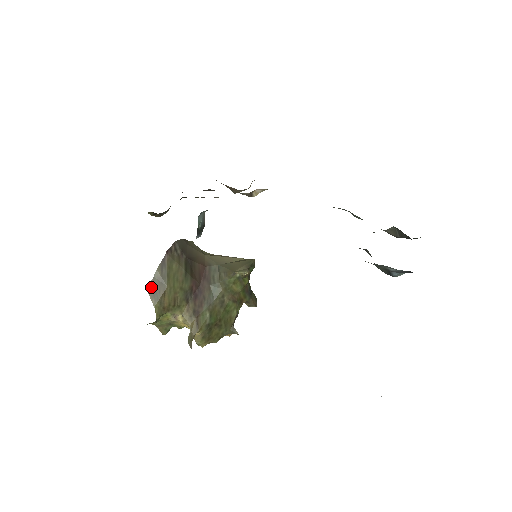
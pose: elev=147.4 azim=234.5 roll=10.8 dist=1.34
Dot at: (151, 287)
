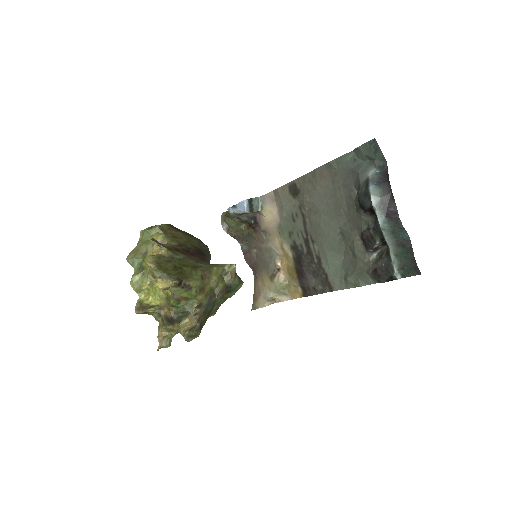
Dot at: (174, 227)
